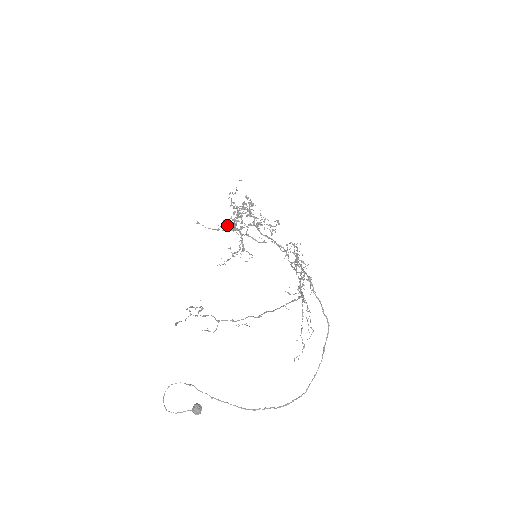
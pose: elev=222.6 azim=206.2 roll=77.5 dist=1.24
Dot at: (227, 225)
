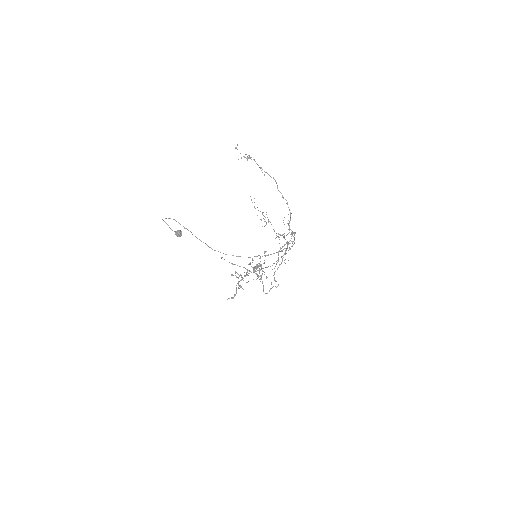
Dot at: (237, 273)
